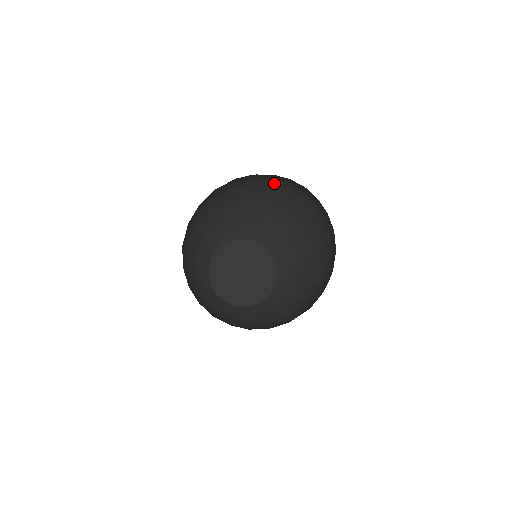
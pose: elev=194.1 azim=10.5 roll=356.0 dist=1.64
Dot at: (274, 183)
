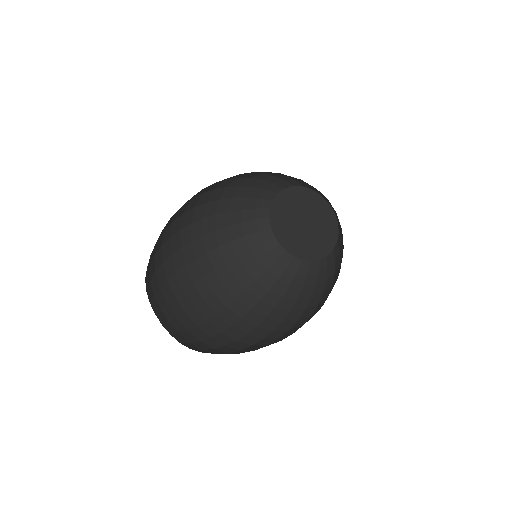
Dot at: occluded
